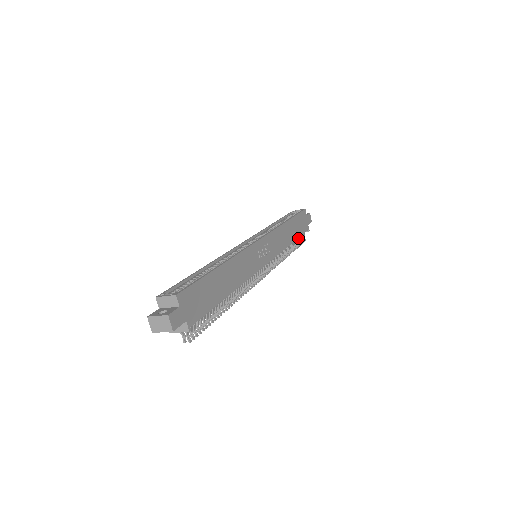
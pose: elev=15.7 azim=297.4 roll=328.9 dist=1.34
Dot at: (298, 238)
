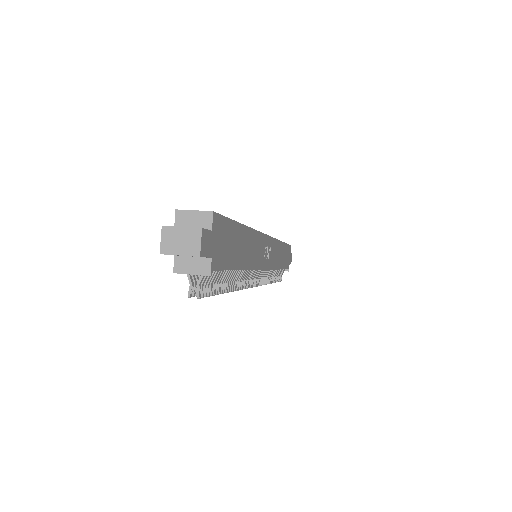
Dot at: (280, 271)
